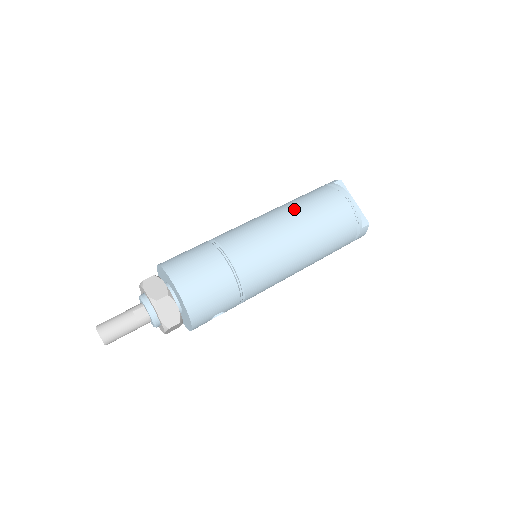
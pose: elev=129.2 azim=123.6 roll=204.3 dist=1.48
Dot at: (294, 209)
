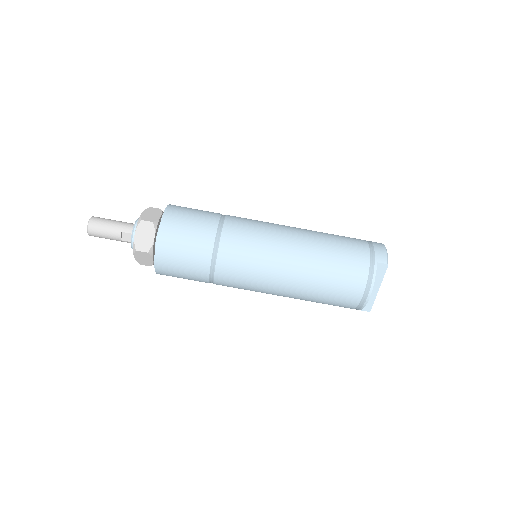
Dot at: (310, 264)
